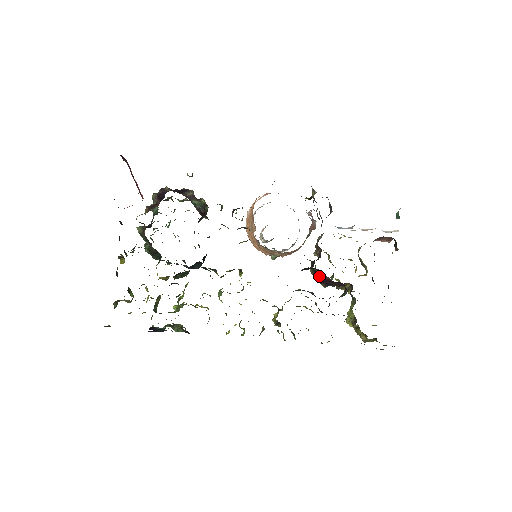
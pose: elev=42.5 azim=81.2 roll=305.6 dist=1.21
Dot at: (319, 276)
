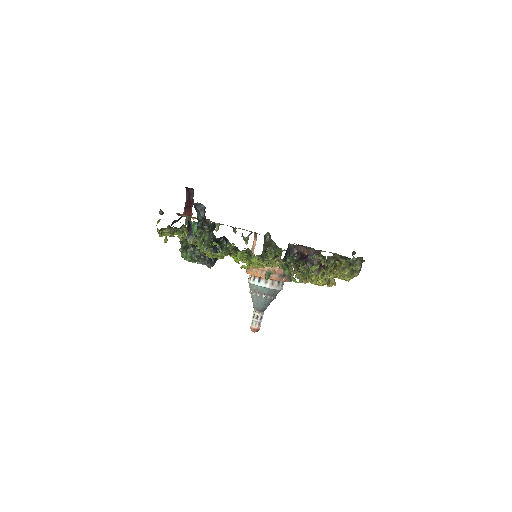
Dot at: (301, 259)
